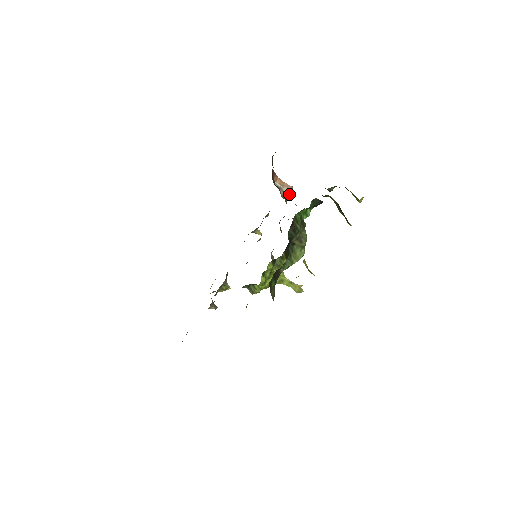
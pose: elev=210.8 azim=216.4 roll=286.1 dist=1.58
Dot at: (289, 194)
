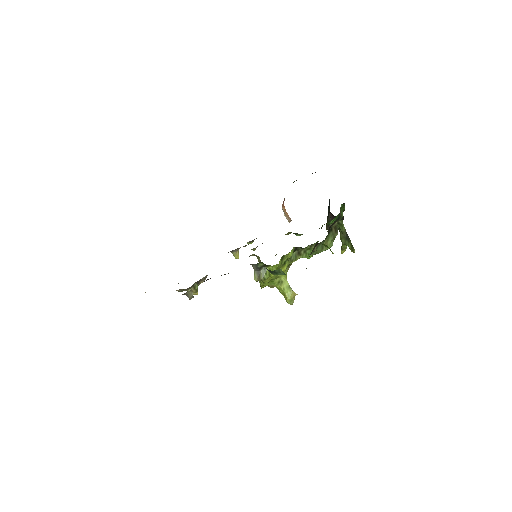
Dot at: occluded
